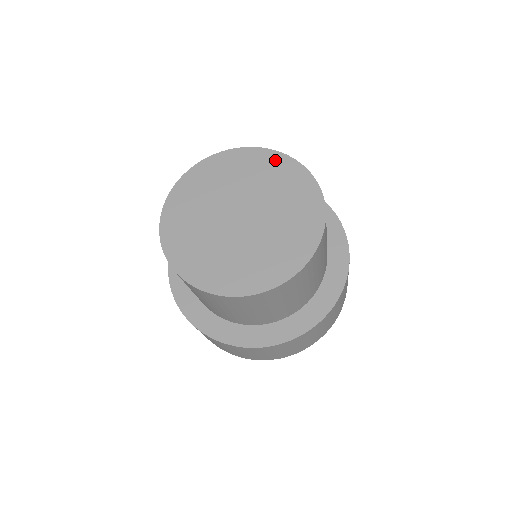
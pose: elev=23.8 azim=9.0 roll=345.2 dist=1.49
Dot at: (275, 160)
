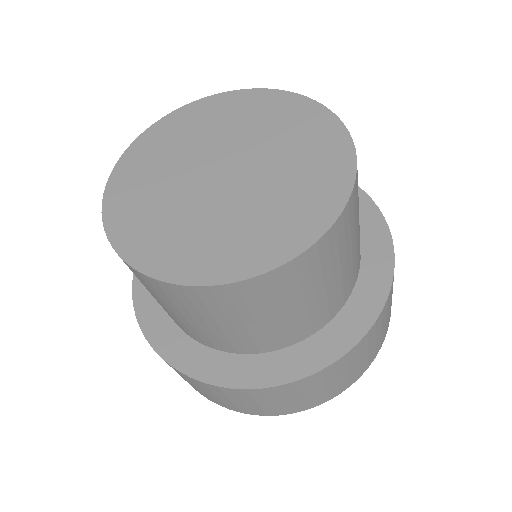
Dot at: (214, 104)
